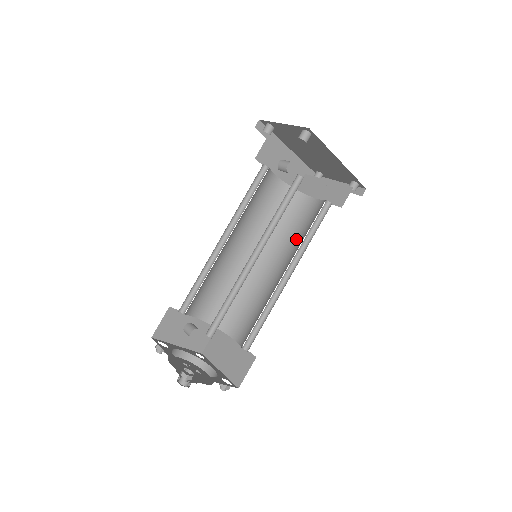
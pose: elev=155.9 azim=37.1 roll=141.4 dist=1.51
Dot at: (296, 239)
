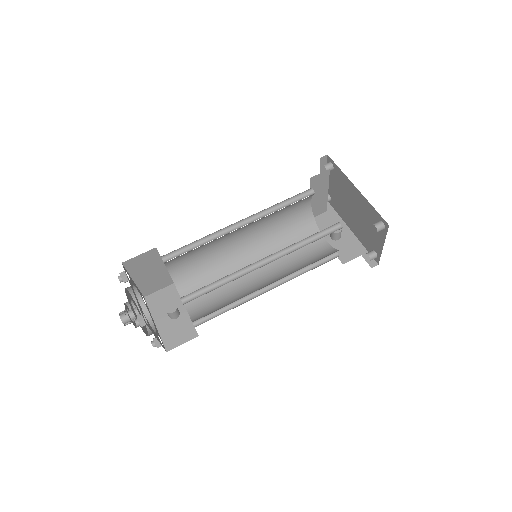
Dot at: occluded
